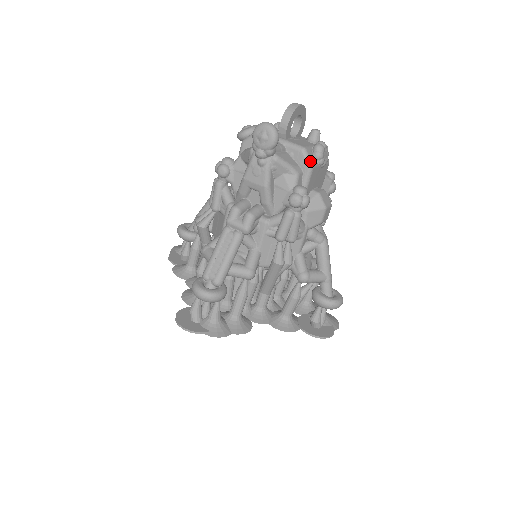
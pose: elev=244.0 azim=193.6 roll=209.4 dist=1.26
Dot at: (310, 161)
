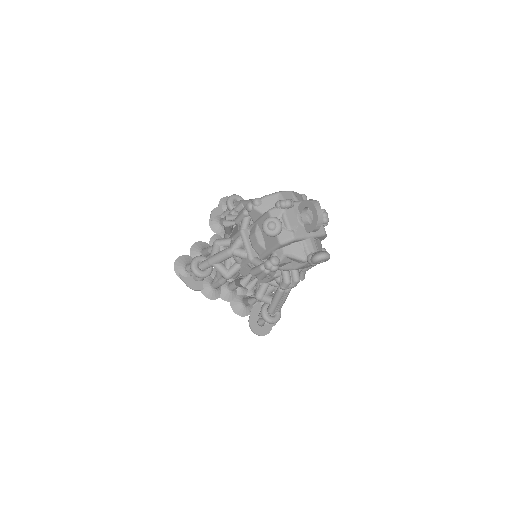
Dot at: occluded
